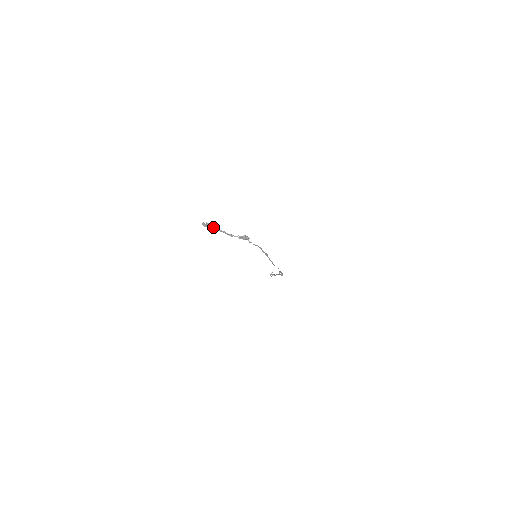
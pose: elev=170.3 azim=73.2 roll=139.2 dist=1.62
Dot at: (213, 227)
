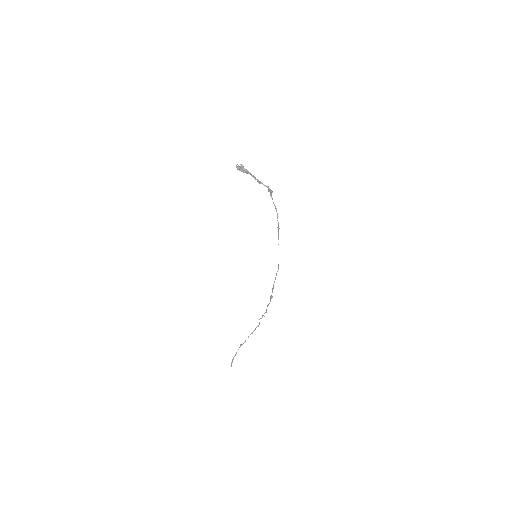
Dot at: (245, 170)
